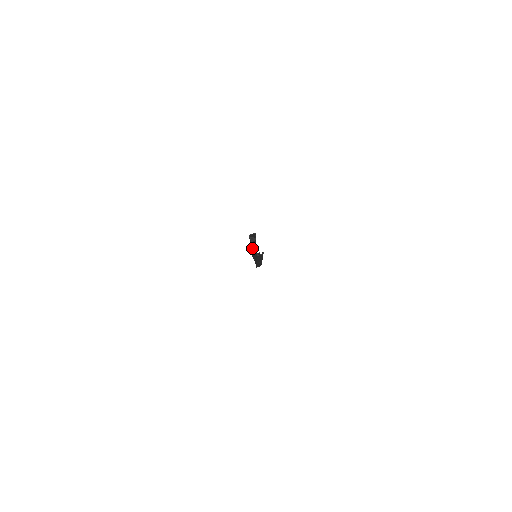
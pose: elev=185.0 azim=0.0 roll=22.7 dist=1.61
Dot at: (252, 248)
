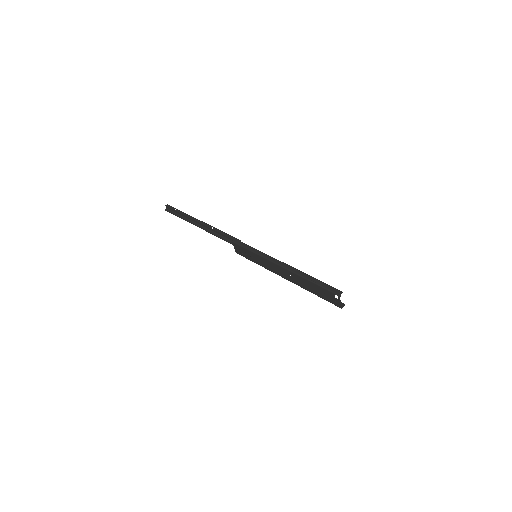
Dot at: (307, 284)
